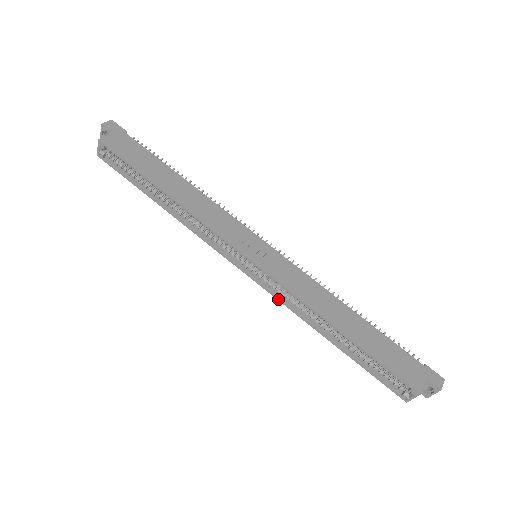
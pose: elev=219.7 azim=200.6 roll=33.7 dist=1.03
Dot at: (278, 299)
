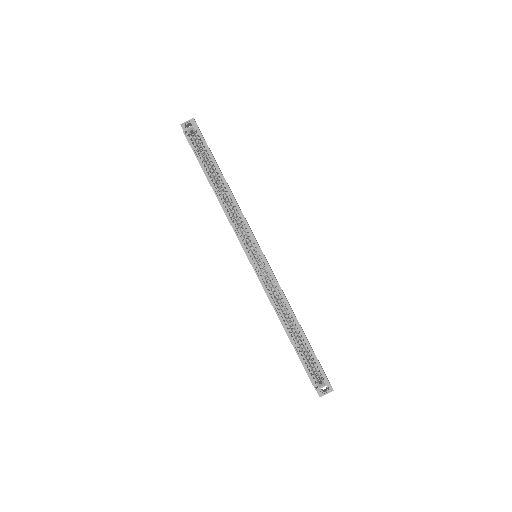
Dot at: (264, 288)
